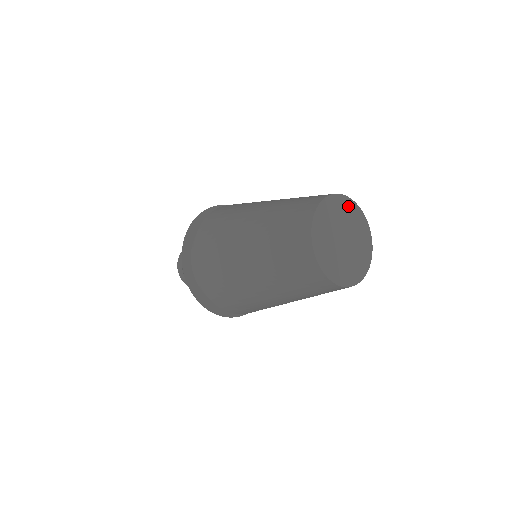
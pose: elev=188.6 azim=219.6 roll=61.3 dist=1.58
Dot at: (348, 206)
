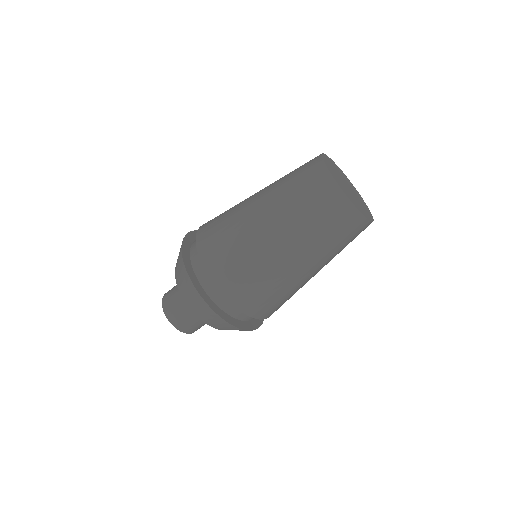
Dot at: (352, 186)
